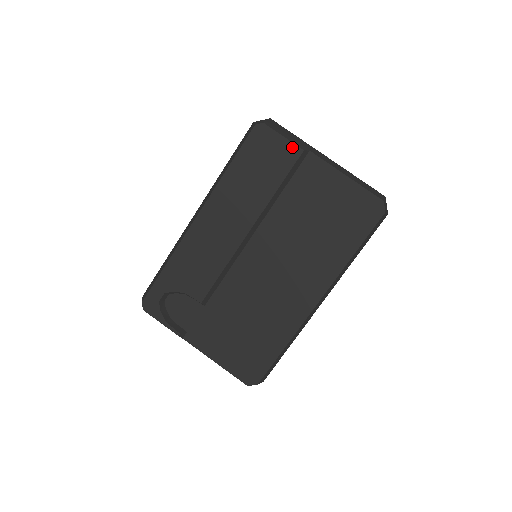
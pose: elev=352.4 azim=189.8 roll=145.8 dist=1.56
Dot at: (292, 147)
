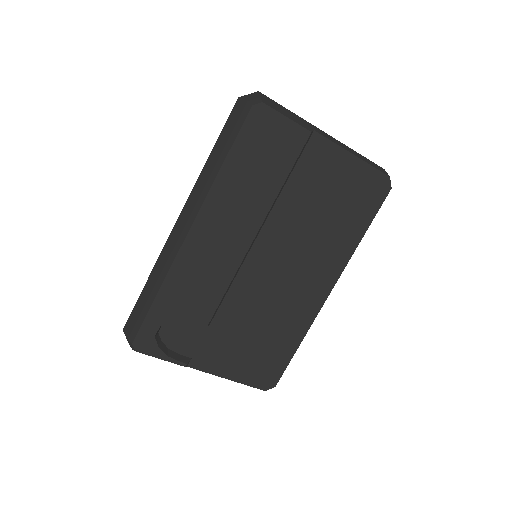
Dot at: (298, 129)
